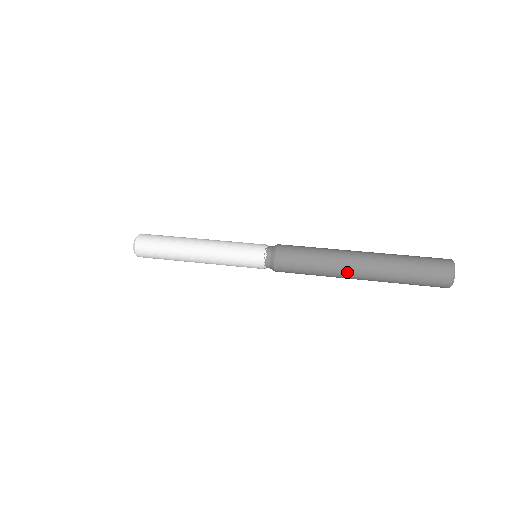
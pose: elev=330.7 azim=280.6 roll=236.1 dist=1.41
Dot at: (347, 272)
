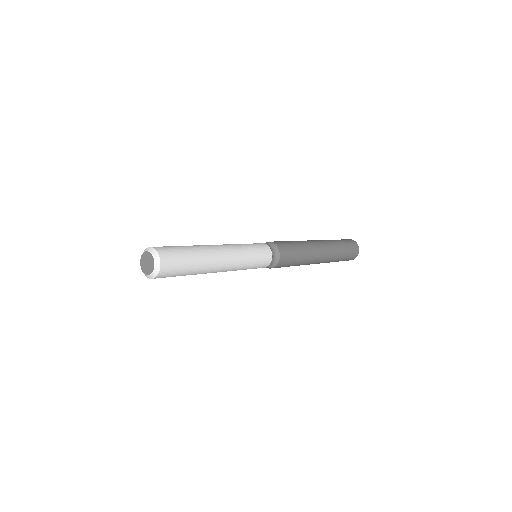
Dot at: (313, 263)
